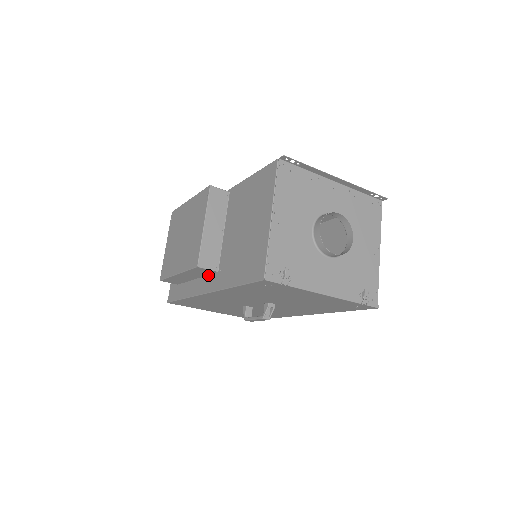
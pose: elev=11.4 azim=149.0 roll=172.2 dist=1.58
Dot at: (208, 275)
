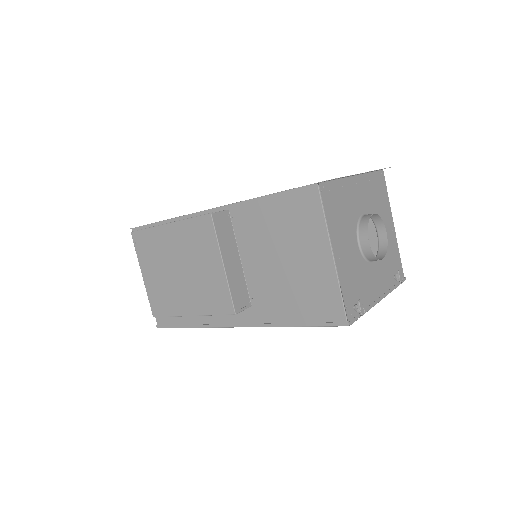
Dot at: occluded
